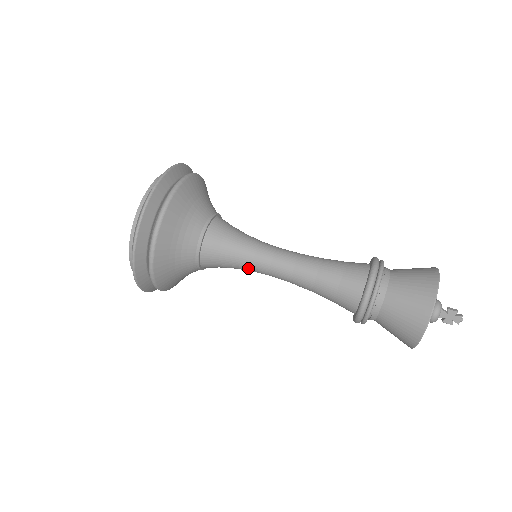
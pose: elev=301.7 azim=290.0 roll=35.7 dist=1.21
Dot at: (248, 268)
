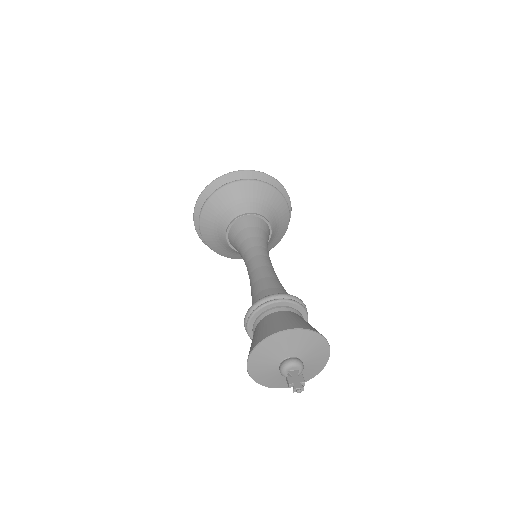
Dot at: (249, 246)
